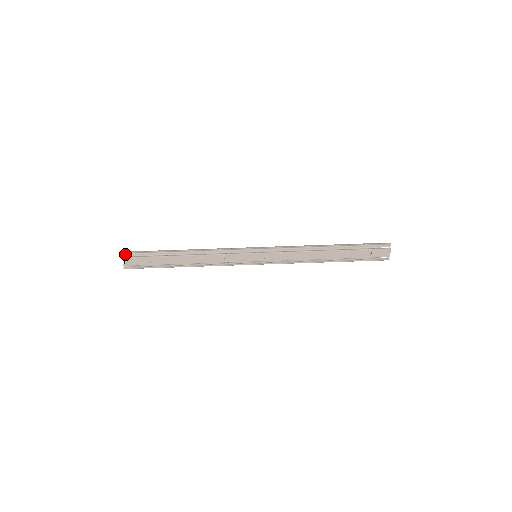
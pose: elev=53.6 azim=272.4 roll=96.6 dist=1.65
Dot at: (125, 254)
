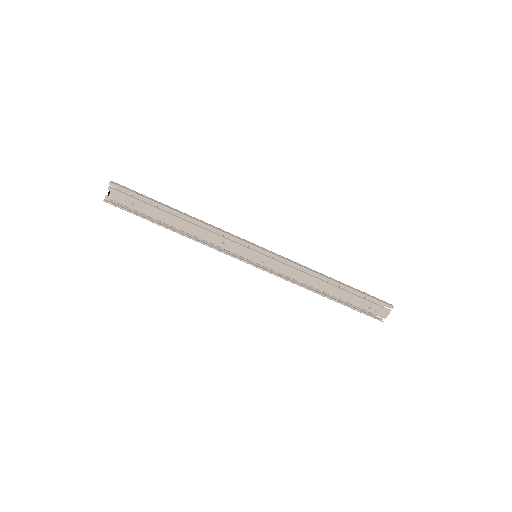
Dot at: (115, 185)
